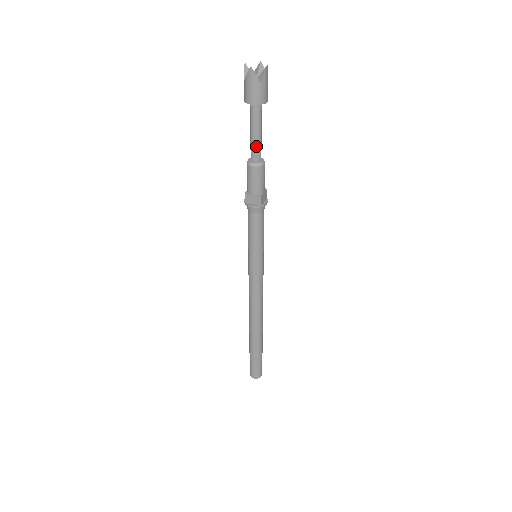
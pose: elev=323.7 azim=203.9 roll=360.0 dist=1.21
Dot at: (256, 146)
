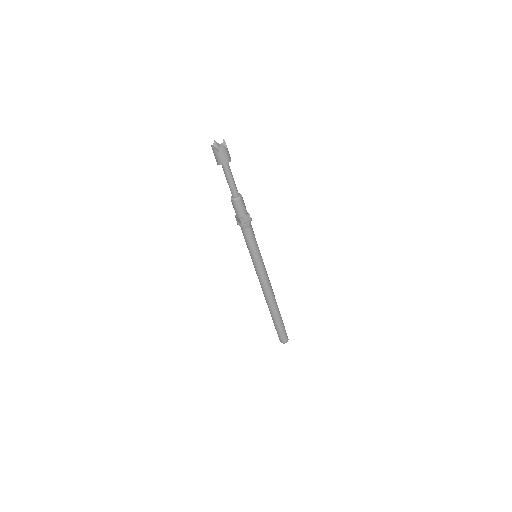
Dot at: (231, 188)
